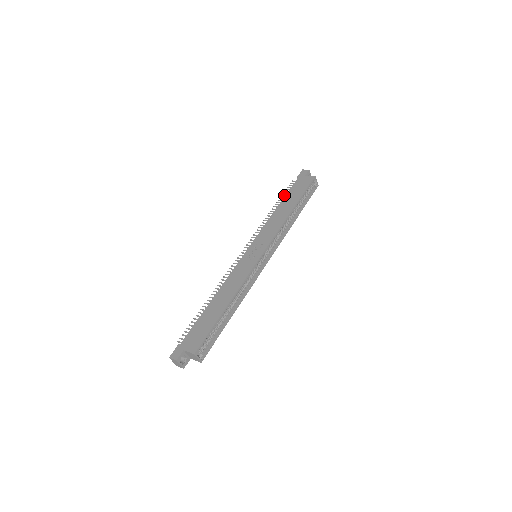
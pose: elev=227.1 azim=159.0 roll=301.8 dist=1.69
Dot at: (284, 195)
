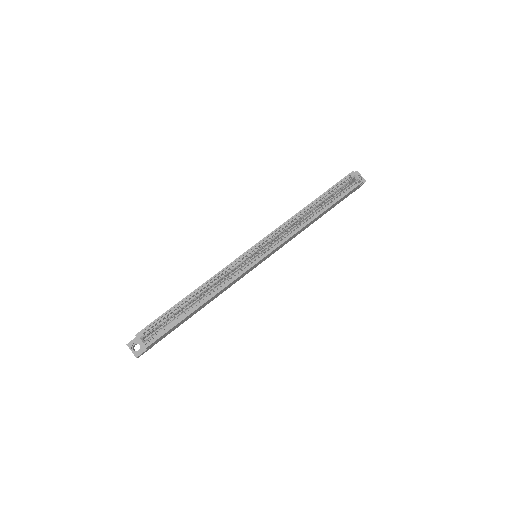
Dot at: occluded
